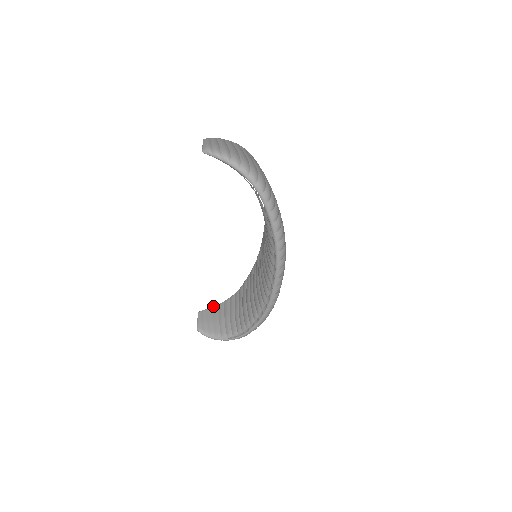
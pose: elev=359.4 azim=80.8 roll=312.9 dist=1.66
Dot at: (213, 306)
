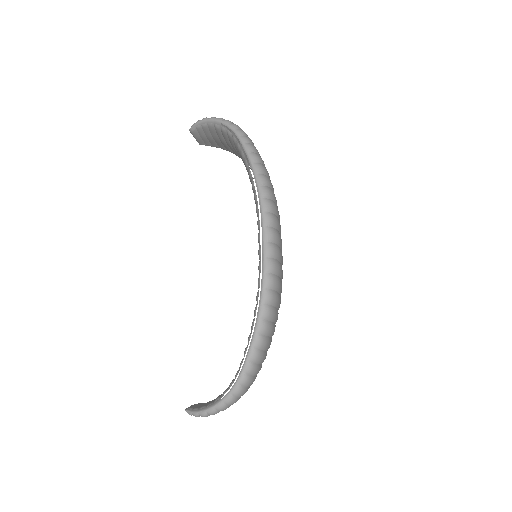
Dot at: occluded
